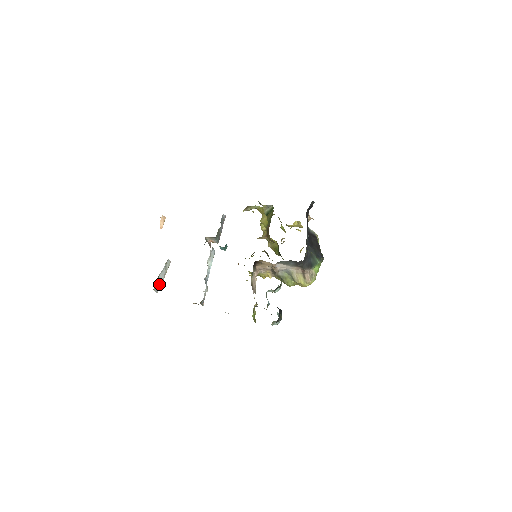
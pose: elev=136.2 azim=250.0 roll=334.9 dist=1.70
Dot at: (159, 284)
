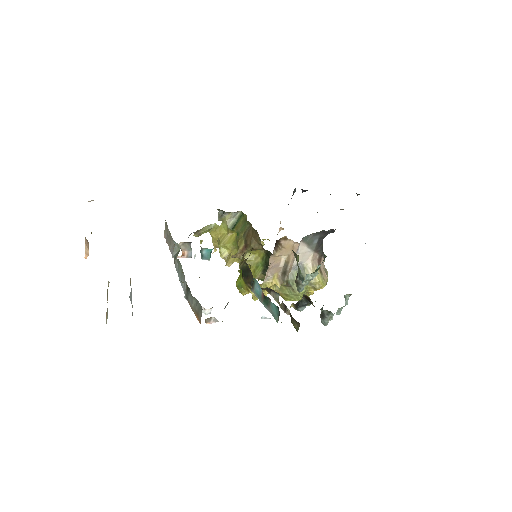
Dot at: occluded
